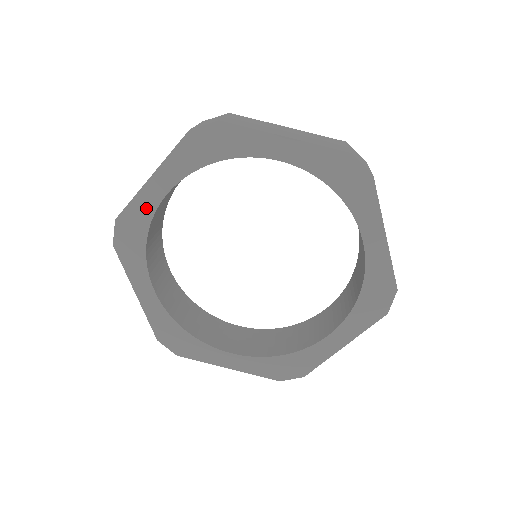
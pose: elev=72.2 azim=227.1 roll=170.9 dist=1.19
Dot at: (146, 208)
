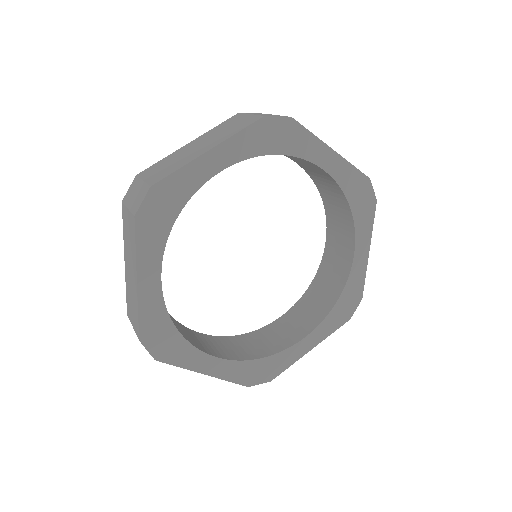
Dot at: (191, 182)
